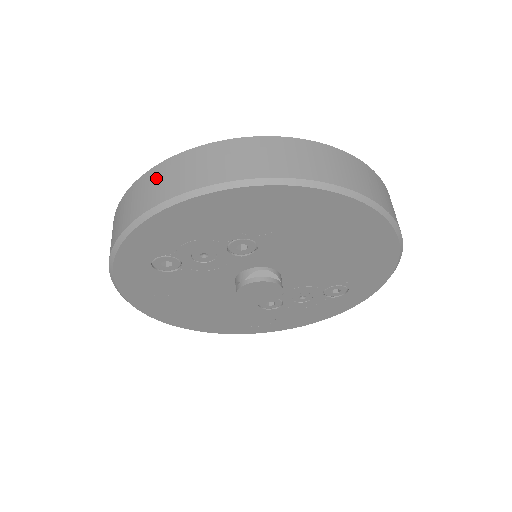
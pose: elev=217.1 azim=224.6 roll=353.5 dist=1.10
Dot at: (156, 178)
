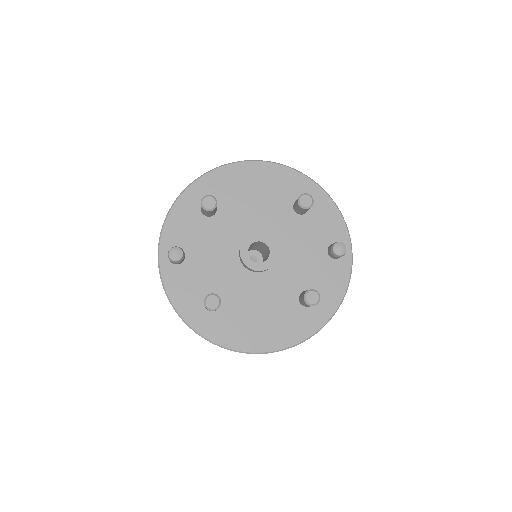
Dot at: occluded
